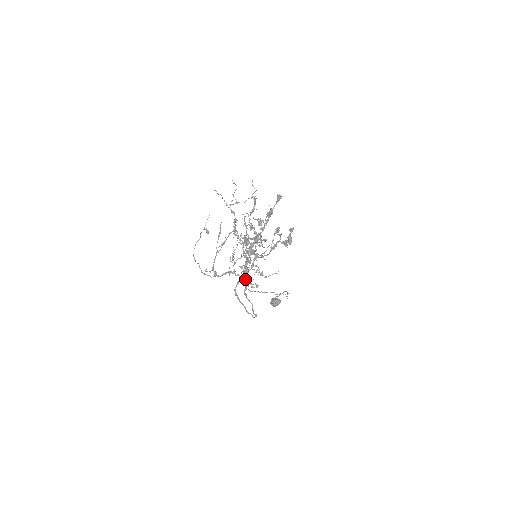
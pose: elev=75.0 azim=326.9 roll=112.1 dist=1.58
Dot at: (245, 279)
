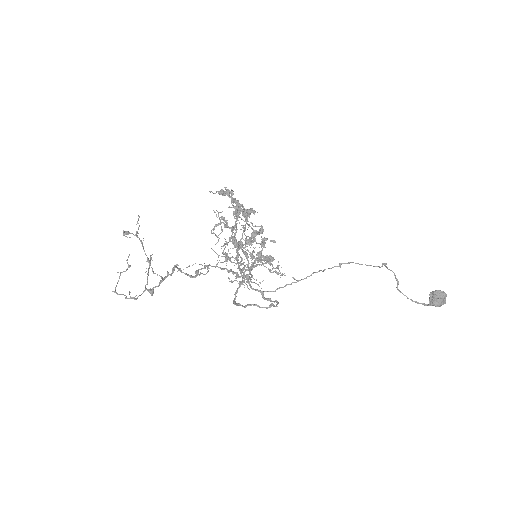
Dot at: occluded
